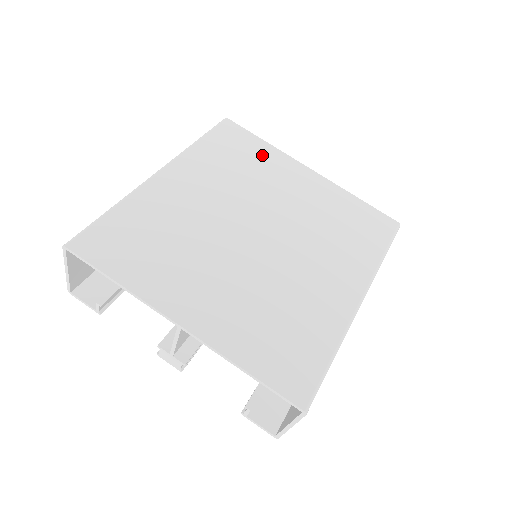
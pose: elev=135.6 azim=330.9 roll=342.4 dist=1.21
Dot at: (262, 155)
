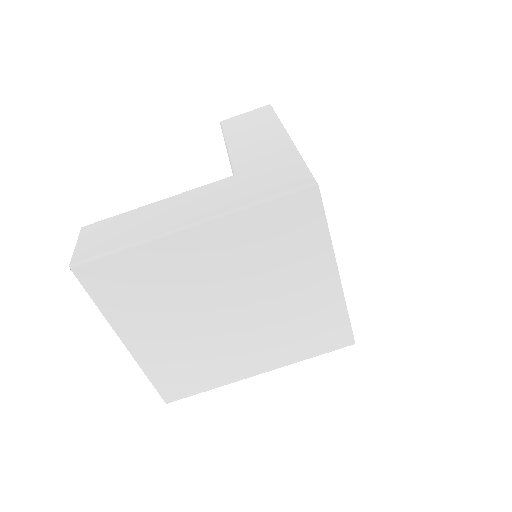
Dot at: (308, 245)
